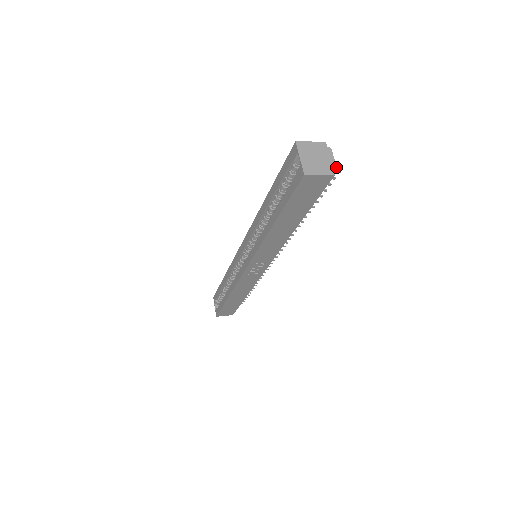
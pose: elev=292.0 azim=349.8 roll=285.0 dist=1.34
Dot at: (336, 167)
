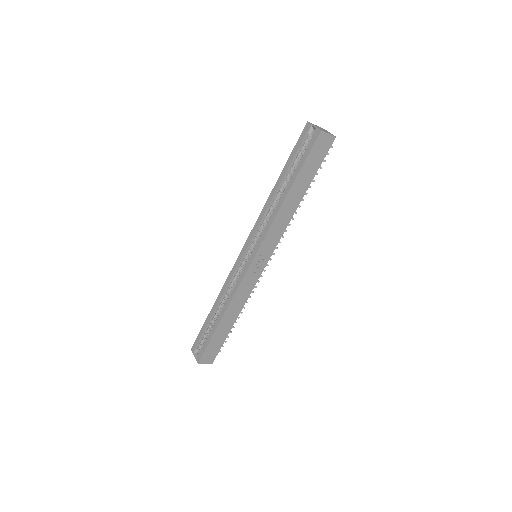
Dot at: occluded
